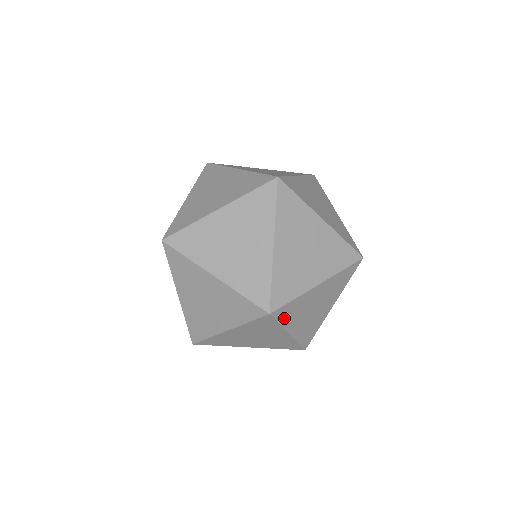
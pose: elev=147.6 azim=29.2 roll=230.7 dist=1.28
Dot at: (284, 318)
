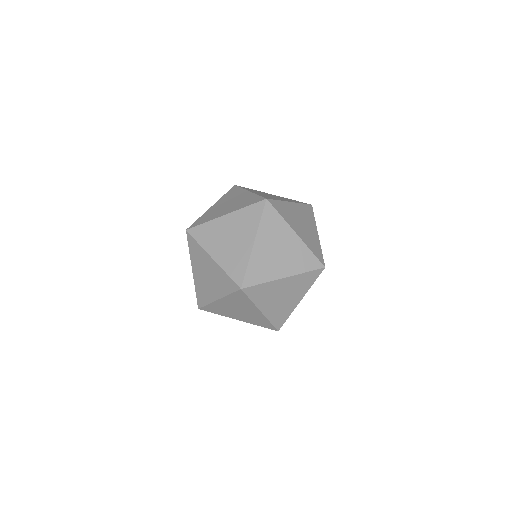
Dot at: (254, 296)
